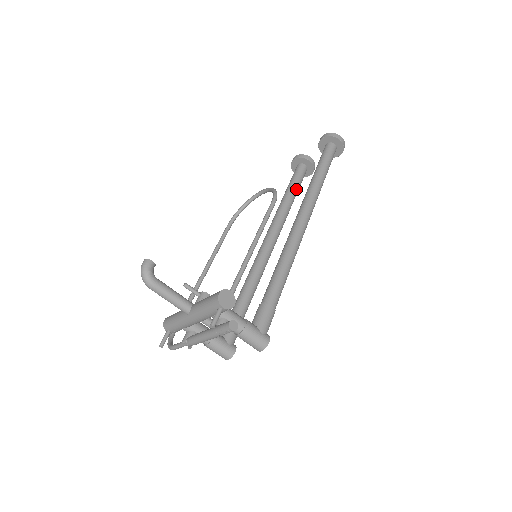
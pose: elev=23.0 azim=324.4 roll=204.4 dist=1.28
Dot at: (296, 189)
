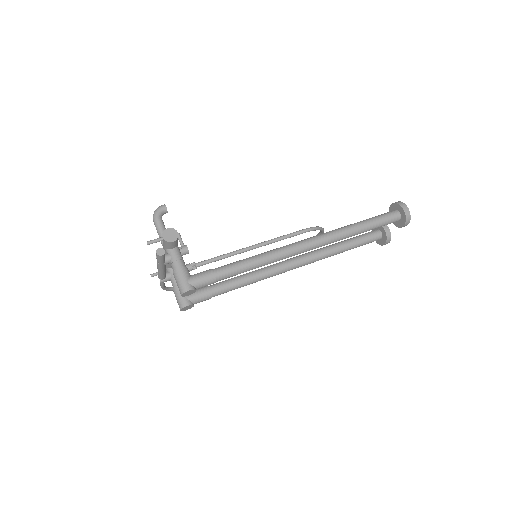
Dot at: (352, 243)
